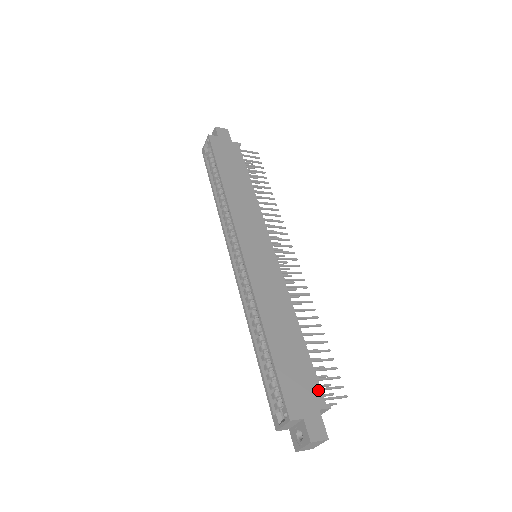
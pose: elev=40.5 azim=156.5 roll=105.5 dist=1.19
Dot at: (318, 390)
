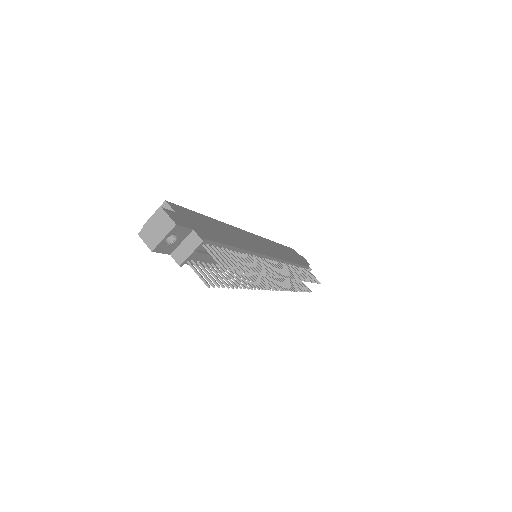
Dot at: (208, 237)
